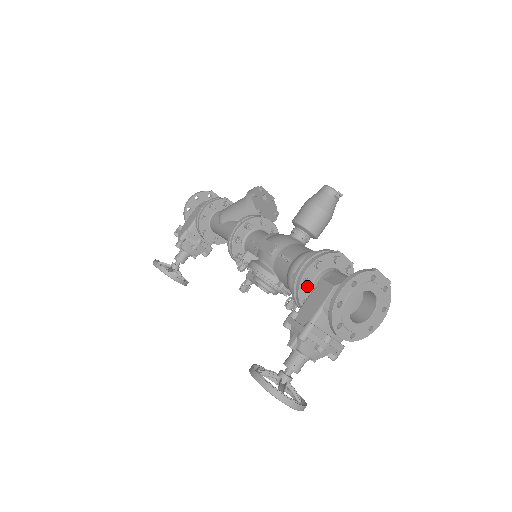
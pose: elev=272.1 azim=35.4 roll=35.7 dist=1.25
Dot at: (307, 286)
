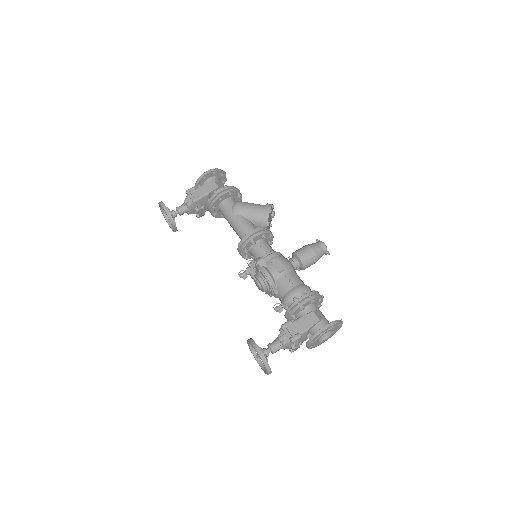
Dot at: occluded
